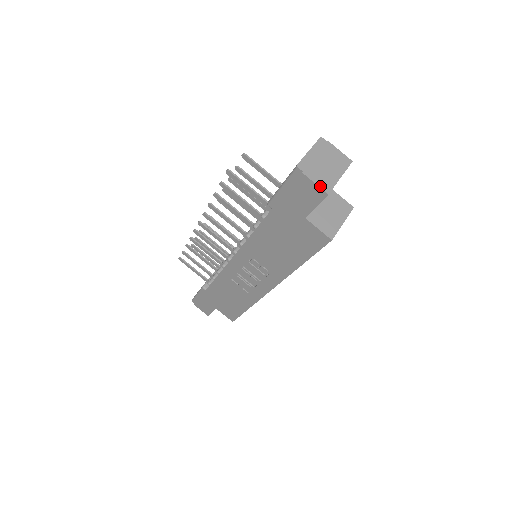
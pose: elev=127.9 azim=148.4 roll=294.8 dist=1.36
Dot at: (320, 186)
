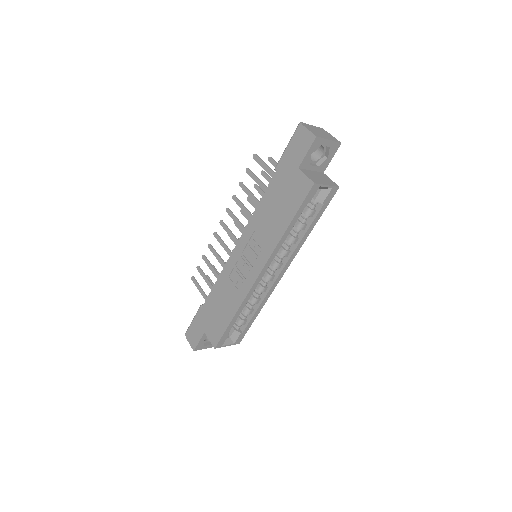
Dot at: (312, 132)
